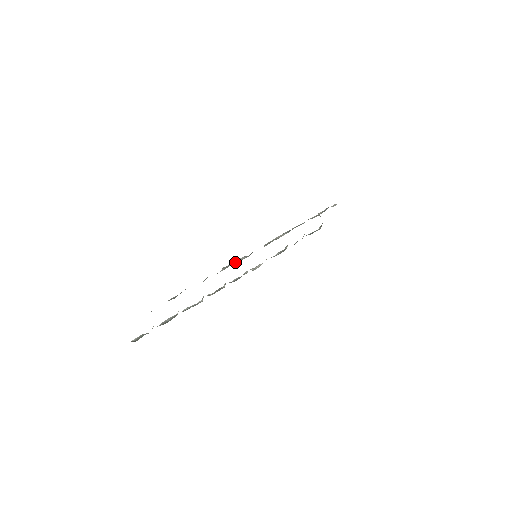
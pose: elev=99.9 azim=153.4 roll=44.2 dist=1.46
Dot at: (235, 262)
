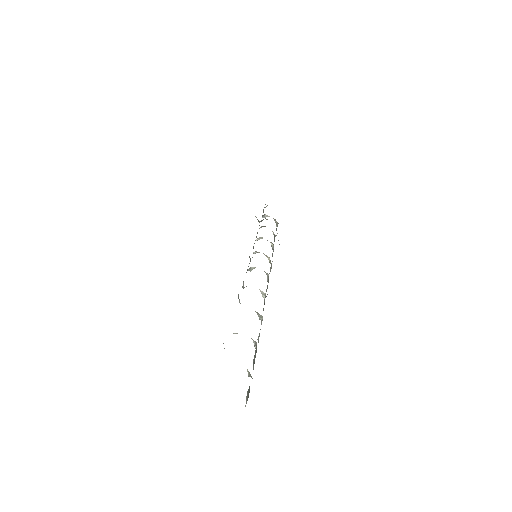
Dot at: occluded
